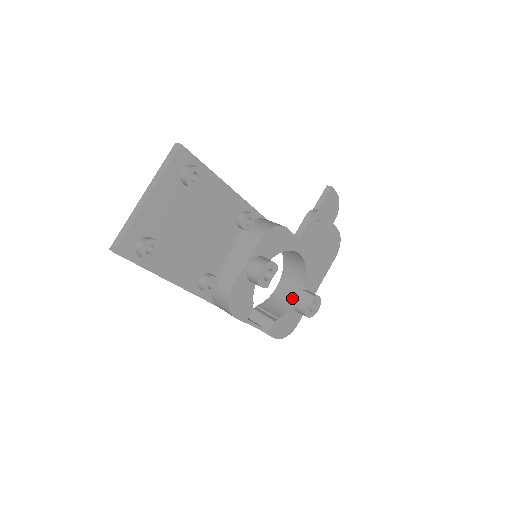
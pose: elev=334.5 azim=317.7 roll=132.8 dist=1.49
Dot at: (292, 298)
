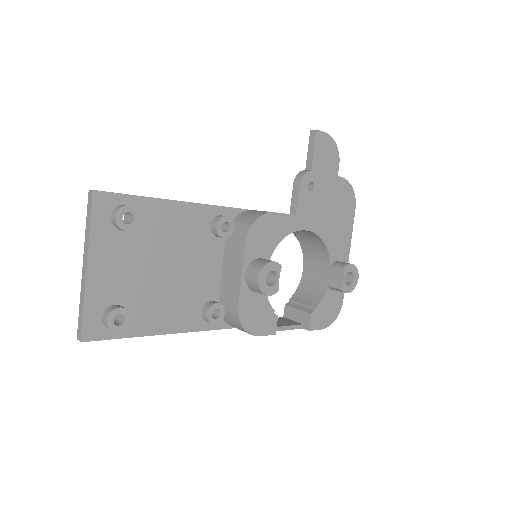
Dot at: (323, 277)
